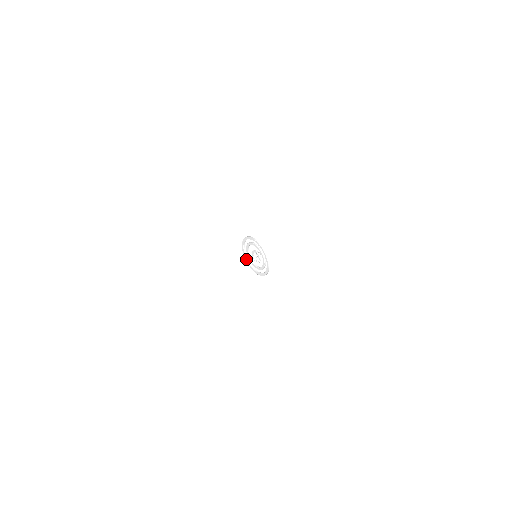
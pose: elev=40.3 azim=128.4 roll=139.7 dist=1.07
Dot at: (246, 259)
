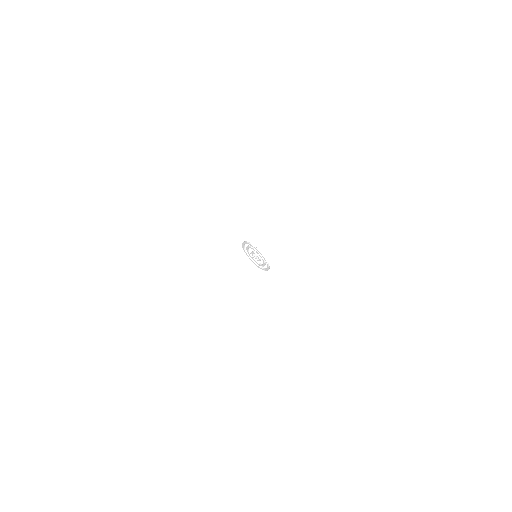
Dot at: (244, 249)
